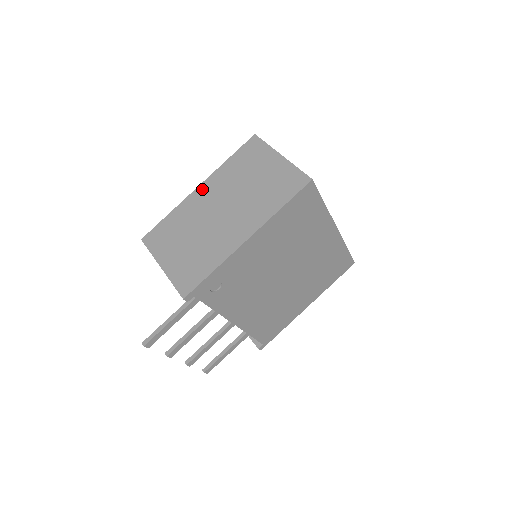
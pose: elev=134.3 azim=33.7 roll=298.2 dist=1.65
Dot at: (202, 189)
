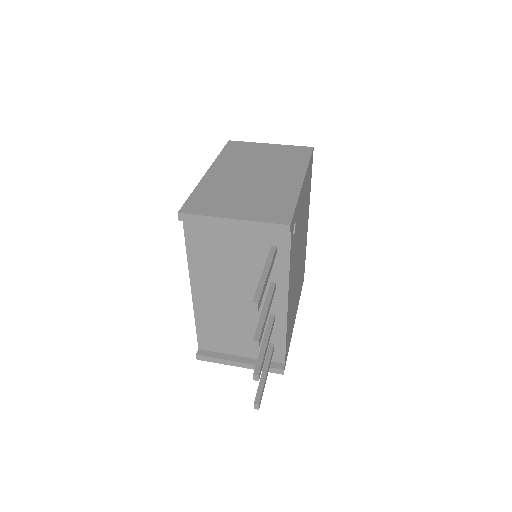
Dot at: (214, 171)
